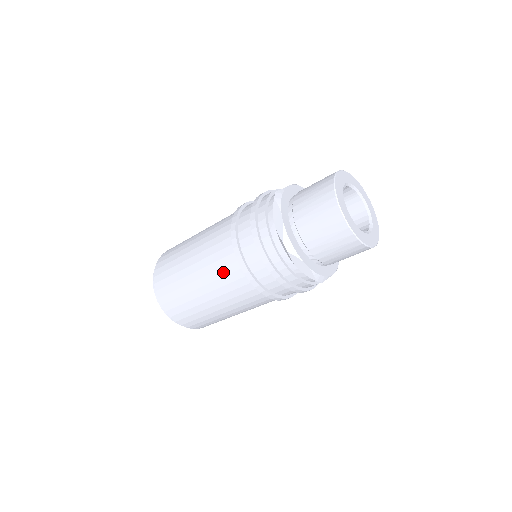
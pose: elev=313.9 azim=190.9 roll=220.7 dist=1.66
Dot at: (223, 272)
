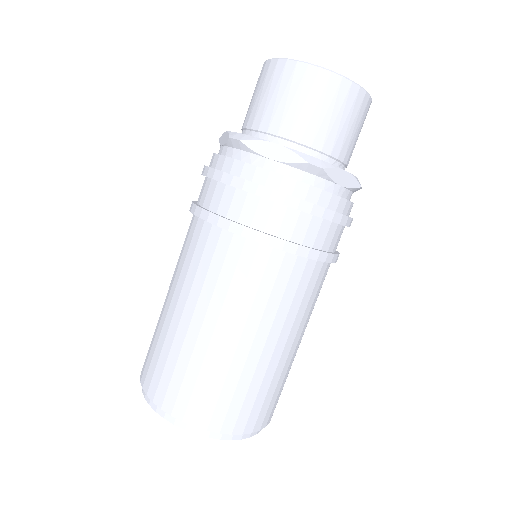
Dot at: (266, 286)
